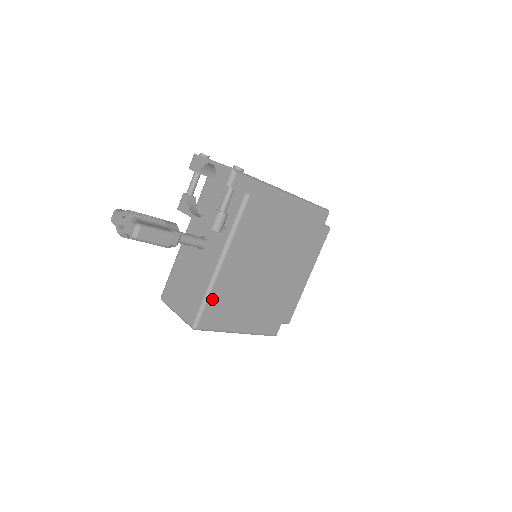
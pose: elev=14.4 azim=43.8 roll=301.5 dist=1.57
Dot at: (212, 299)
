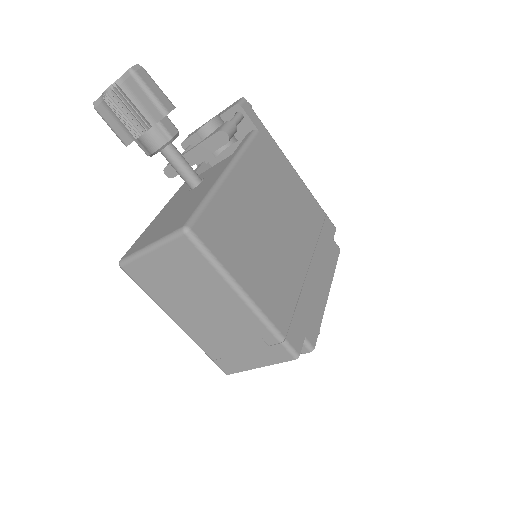
Dot at: (215, 206)
